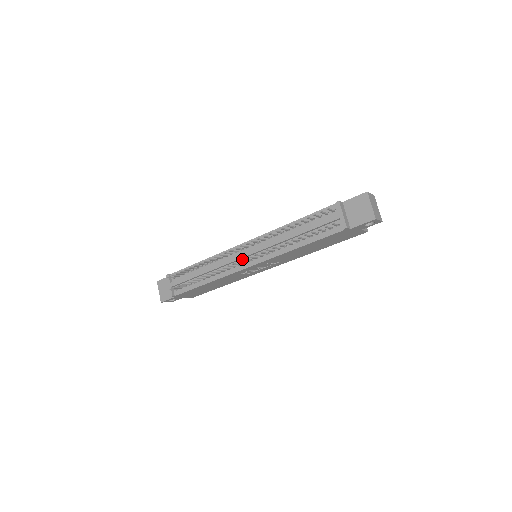
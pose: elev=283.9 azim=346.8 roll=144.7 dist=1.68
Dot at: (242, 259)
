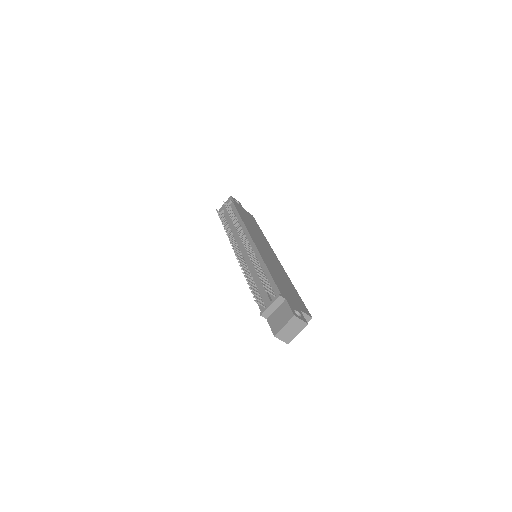
Dot at: occluded
